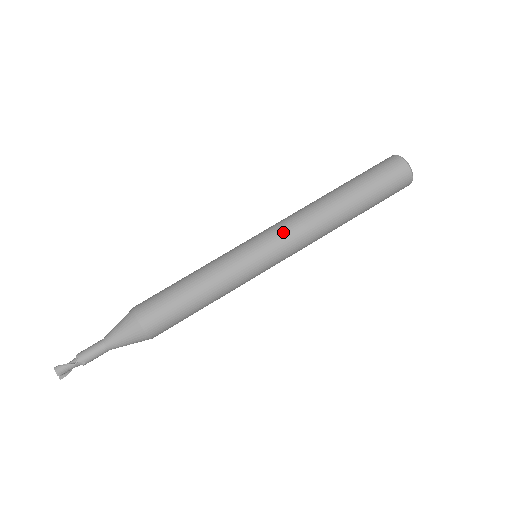
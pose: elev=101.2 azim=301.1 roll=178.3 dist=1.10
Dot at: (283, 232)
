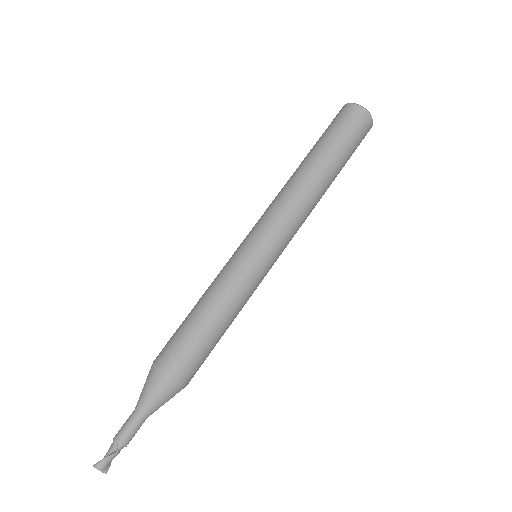
Dot at: (279, 223)
